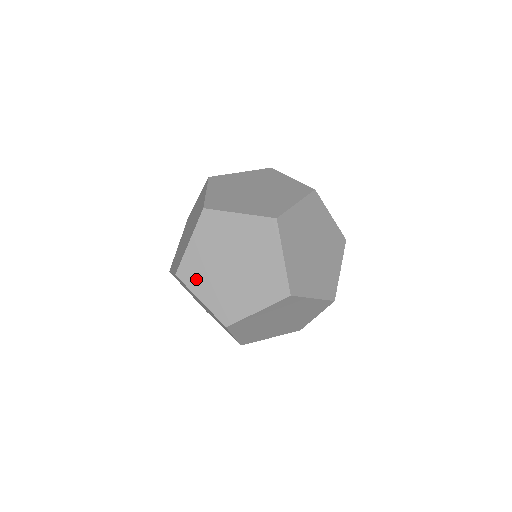
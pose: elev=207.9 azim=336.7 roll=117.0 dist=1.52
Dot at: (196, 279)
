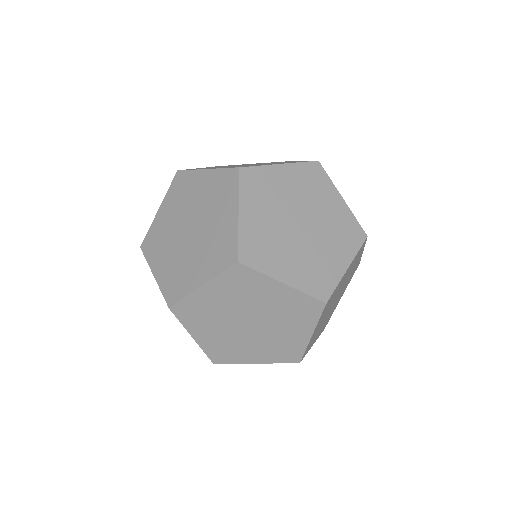
Dot at: (155, 250)
